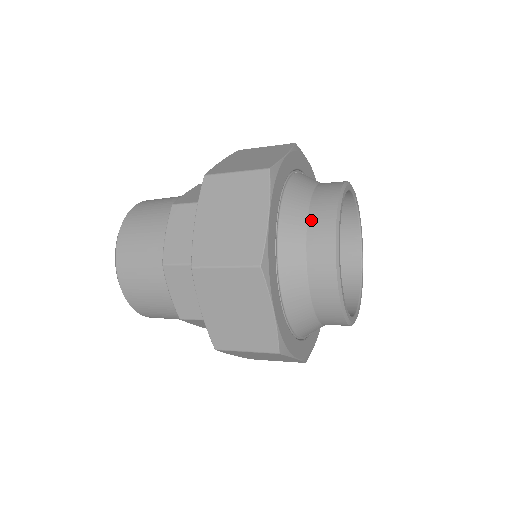
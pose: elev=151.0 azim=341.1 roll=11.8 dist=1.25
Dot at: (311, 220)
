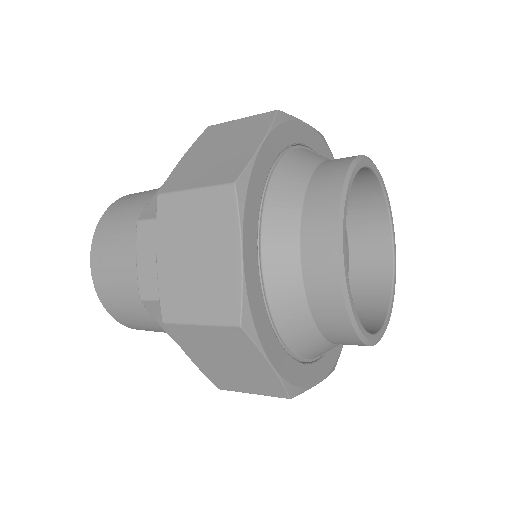
Dot at: (318, 172)
